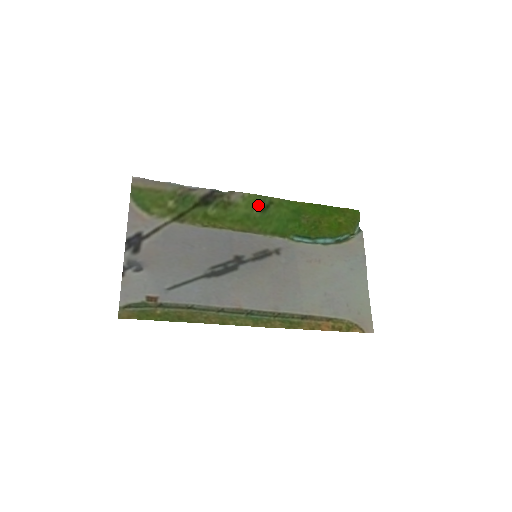
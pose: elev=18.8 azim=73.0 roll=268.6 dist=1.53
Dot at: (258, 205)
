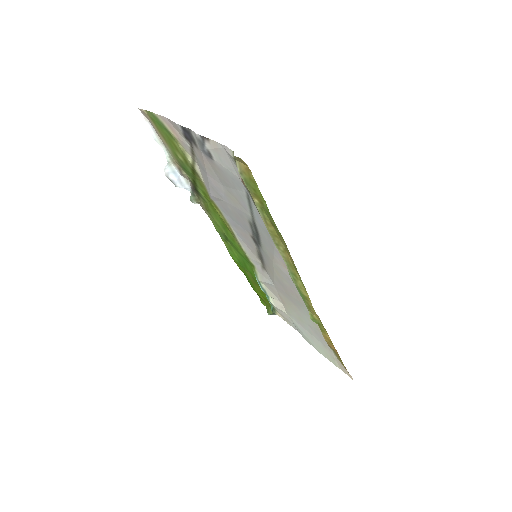
Dot at: (222, 232)
